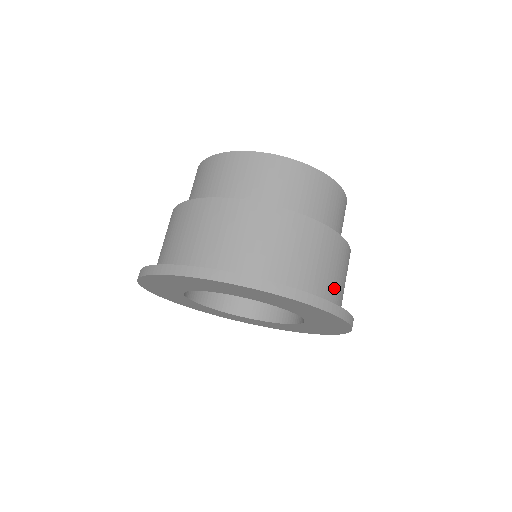
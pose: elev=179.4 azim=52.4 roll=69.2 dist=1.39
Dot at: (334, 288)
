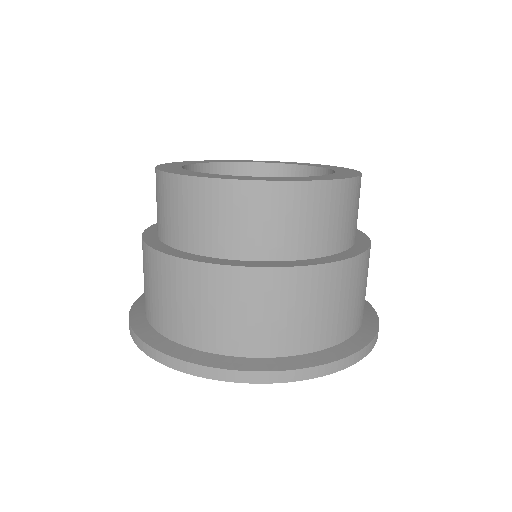
Dot at: occluded
